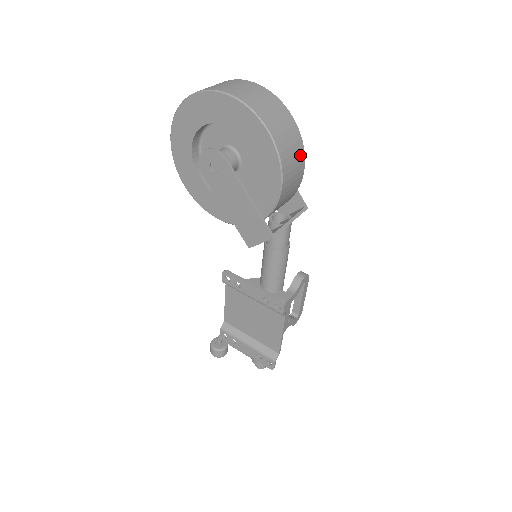
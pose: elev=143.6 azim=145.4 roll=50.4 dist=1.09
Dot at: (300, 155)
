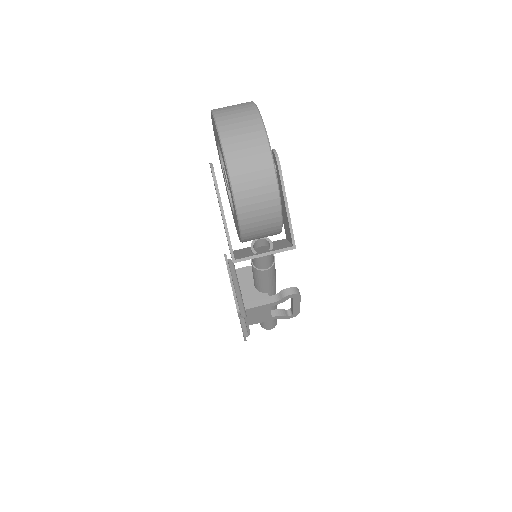
Dot at: (273, 211)
